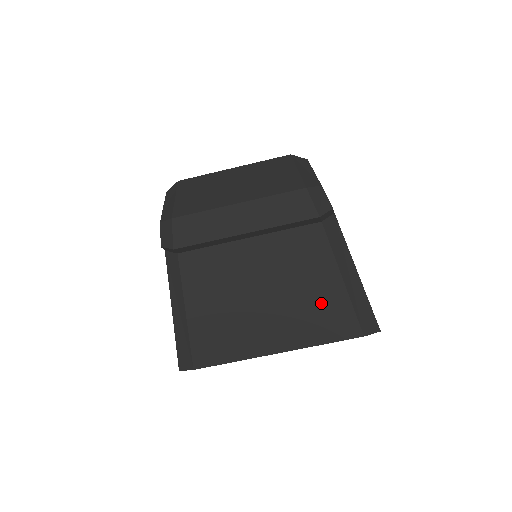
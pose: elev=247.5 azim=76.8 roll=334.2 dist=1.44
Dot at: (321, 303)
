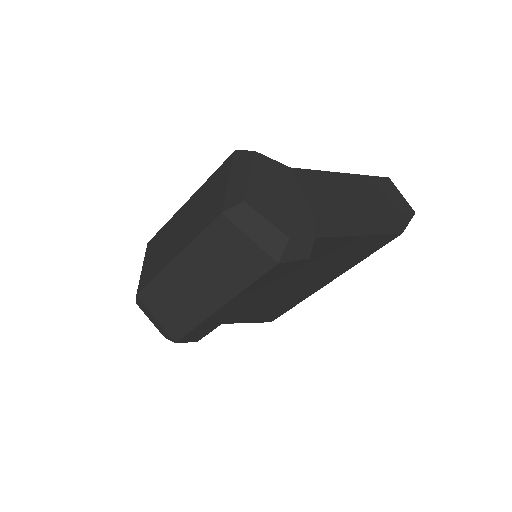
Dot at: (348, 253)
